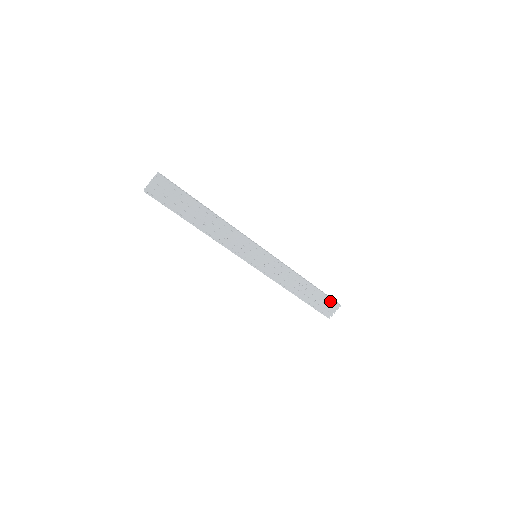
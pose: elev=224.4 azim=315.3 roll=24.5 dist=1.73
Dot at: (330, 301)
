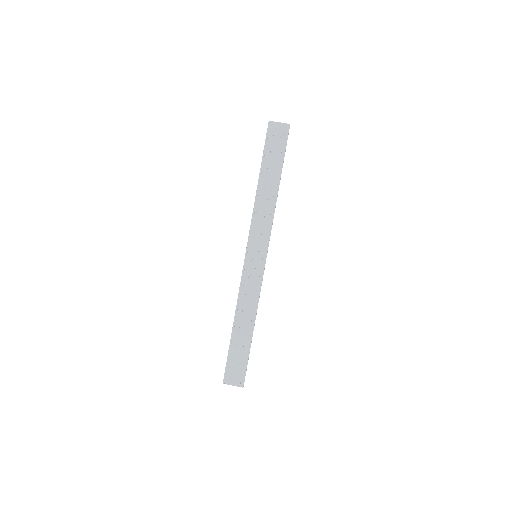
Dot at: (243, 370)
